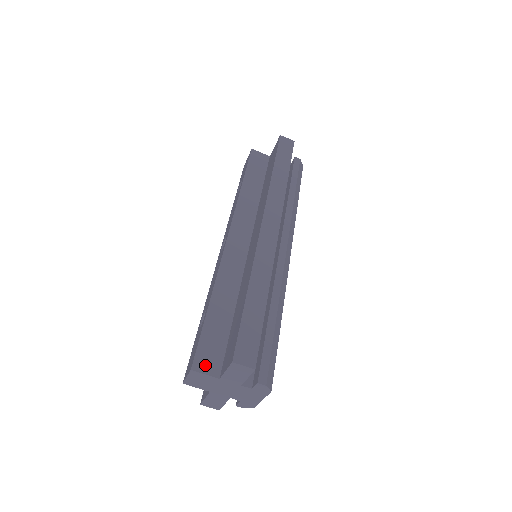
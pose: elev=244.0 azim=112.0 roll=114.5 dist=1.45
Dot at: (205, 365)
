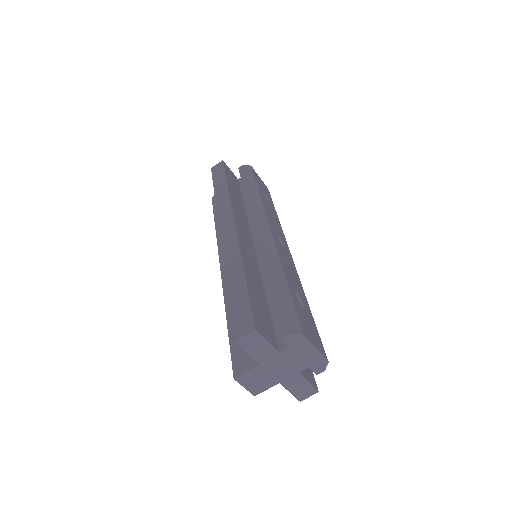
Dot at: (243, 365)
